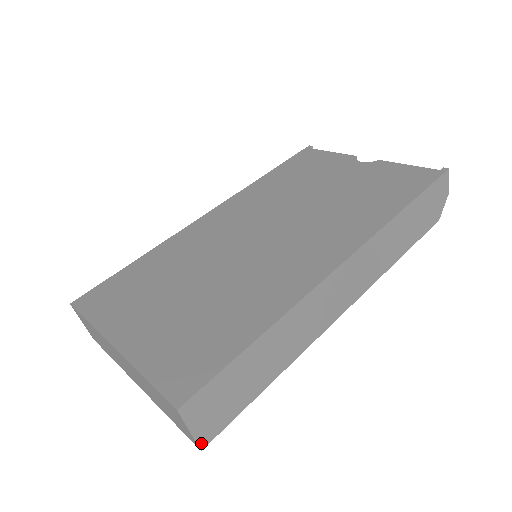
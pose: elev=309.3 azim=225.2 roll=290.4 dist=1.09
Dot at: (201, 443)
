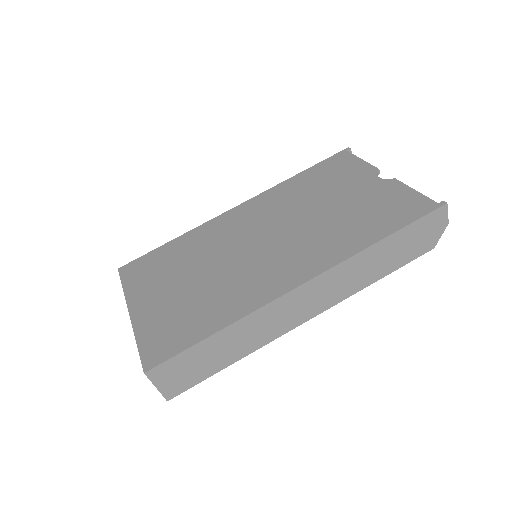
Dot at: (167, 396)
